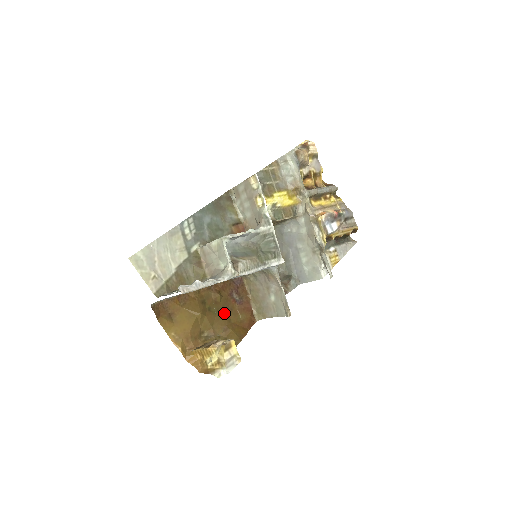
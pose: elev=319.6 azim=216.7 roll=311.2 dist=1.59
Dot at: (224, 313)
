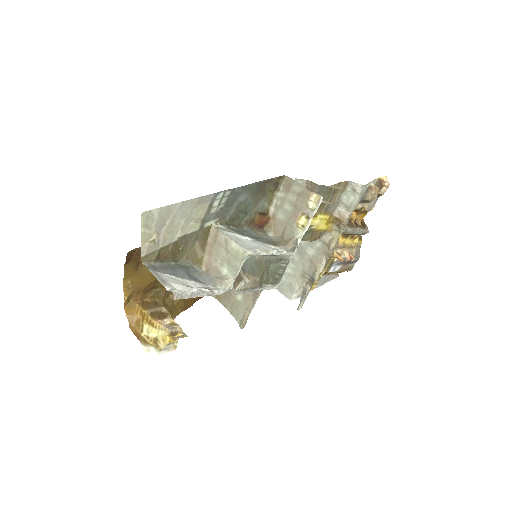
Dot at: occluded
